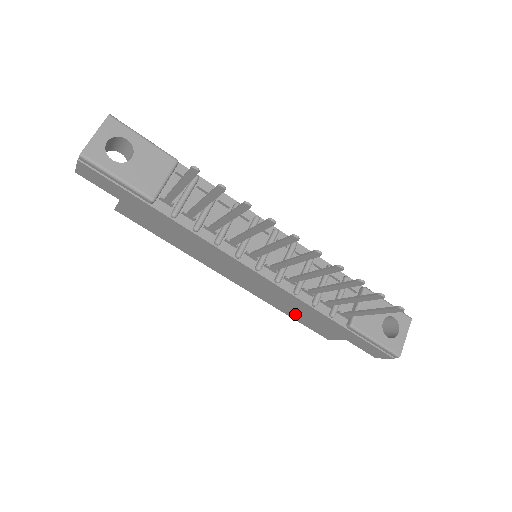
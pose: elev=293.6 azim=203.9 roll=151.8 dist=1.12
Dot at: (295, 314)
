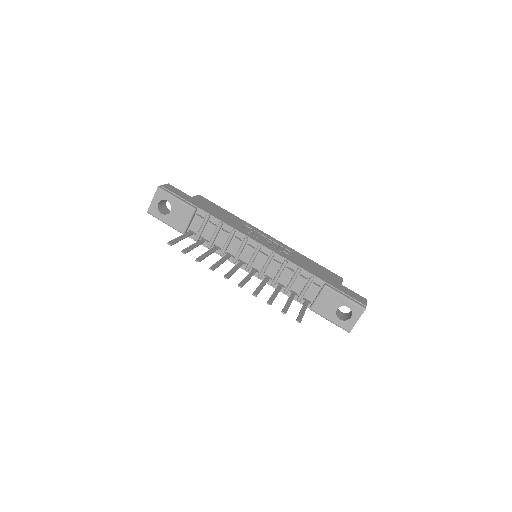
Dot at: occluded
